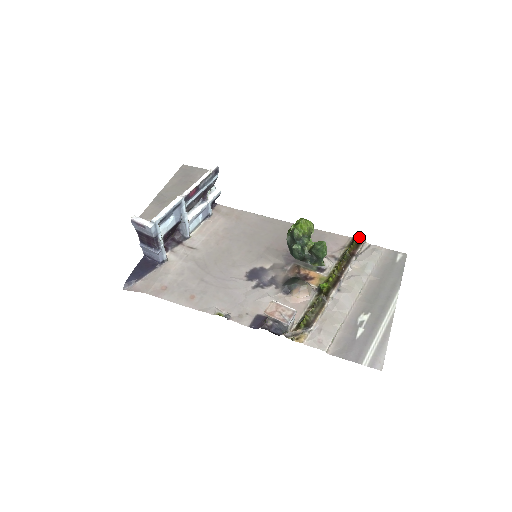
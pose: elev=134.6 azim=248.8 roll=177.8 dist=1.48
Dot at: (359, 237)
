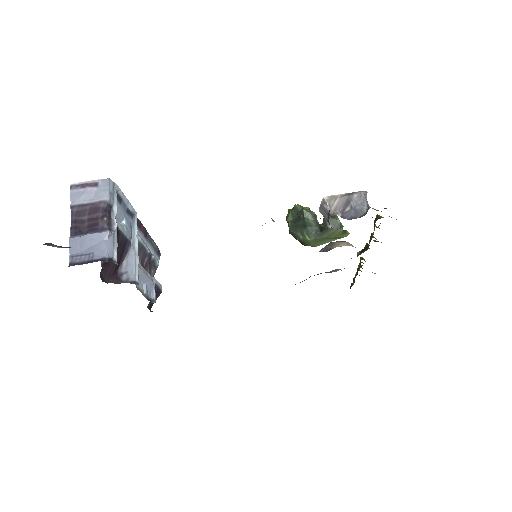
Dot at: occluded
